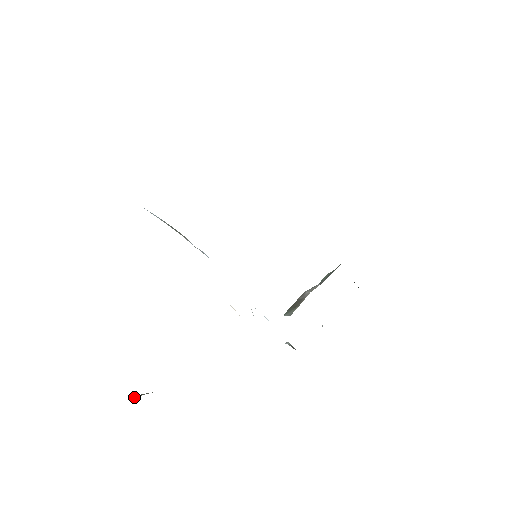
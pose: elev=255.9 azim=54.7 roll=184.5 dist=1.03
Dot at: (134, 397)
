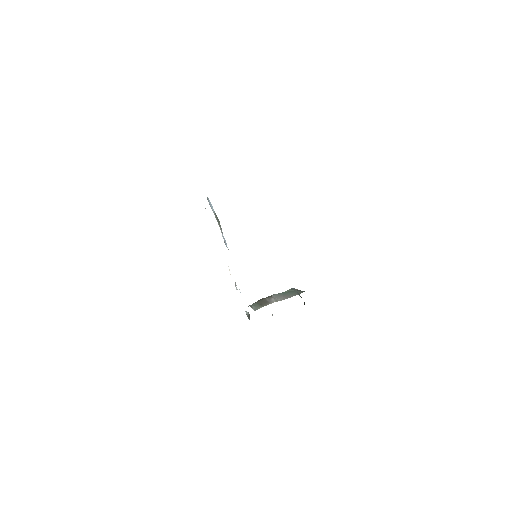
Dot at: occluded
